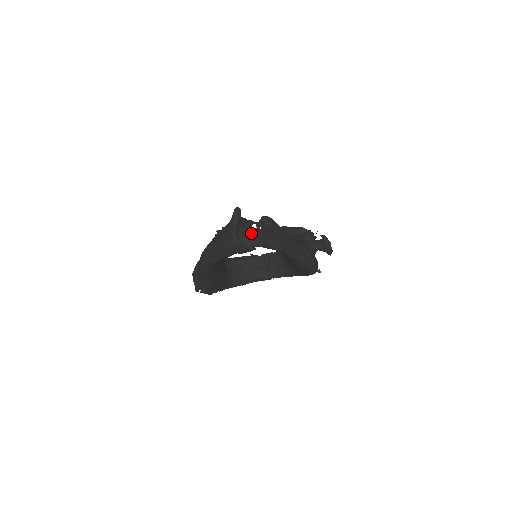
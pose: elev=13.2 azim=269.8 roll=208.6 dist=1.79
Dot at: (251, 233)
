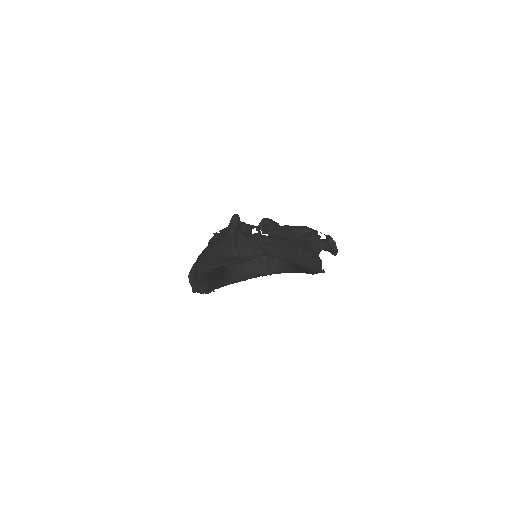
Dot at: (250, 241)
